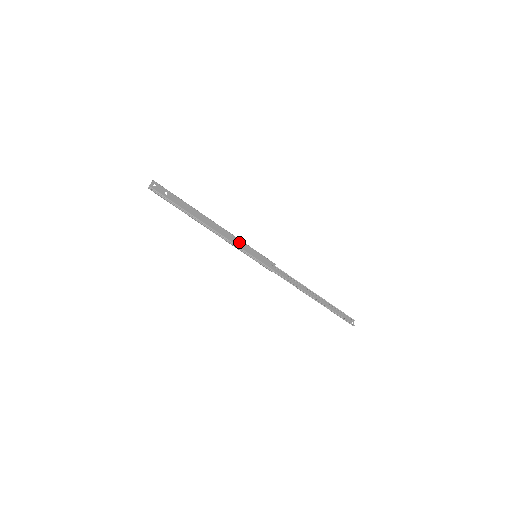
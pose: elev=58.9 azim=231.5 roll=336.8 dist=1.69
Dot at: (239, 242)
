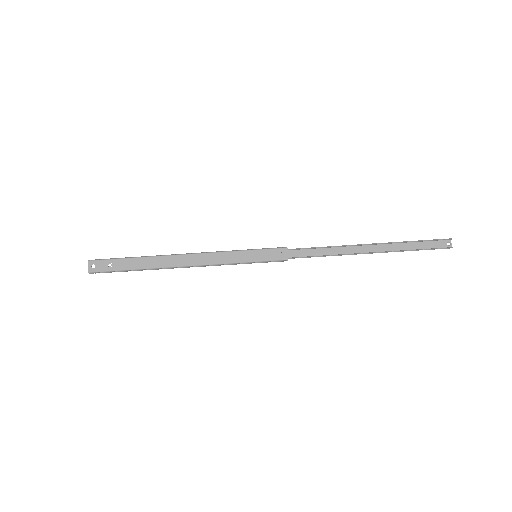
Dot at: (224, 256)
